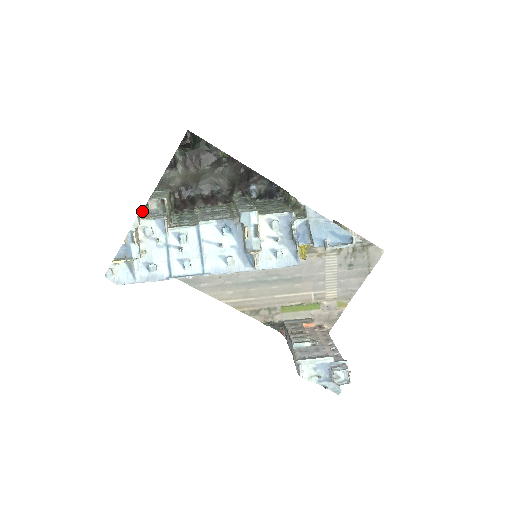
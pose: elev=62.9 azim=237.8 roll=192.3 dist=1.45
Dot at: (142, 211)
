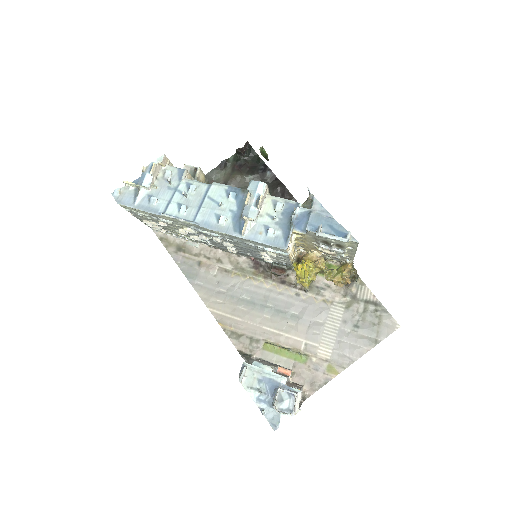
Dot at: occluded
